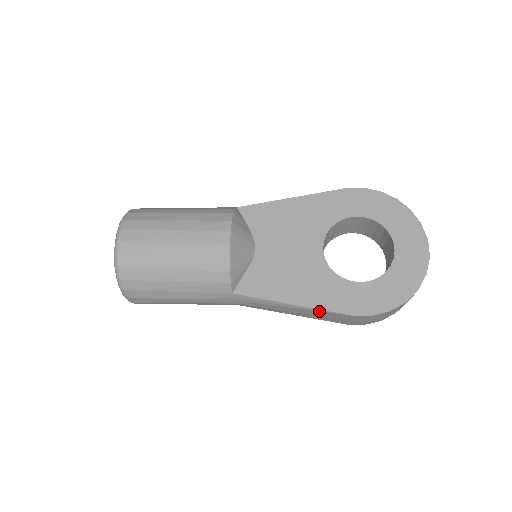
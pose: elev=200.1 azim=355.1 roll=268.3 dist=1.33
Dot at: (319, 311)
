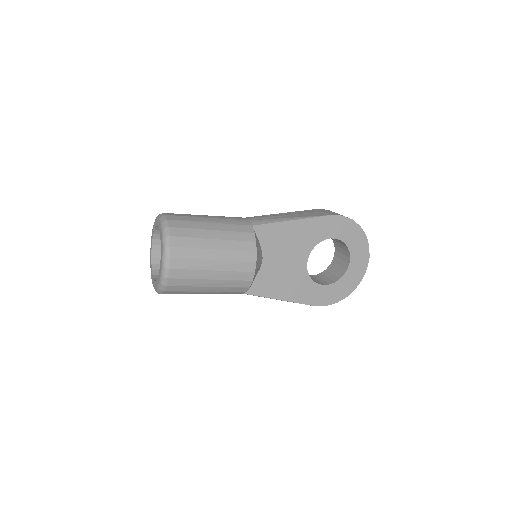
Dot at: occluded
